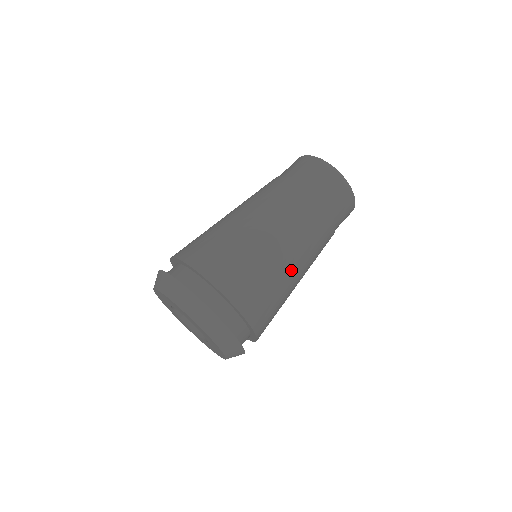
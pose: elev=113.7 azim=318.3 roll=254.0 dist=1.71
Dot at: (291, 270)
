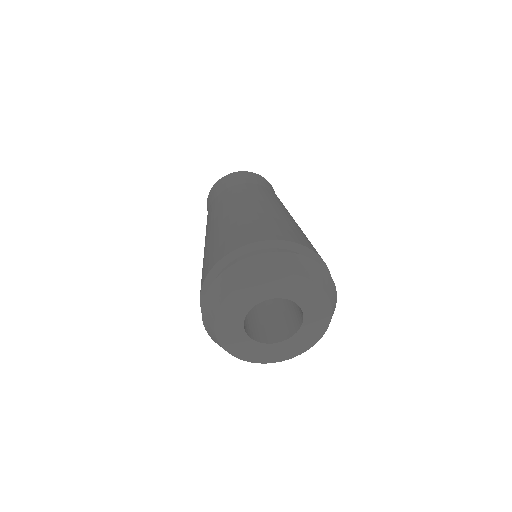
Dot at: (270, 210)
